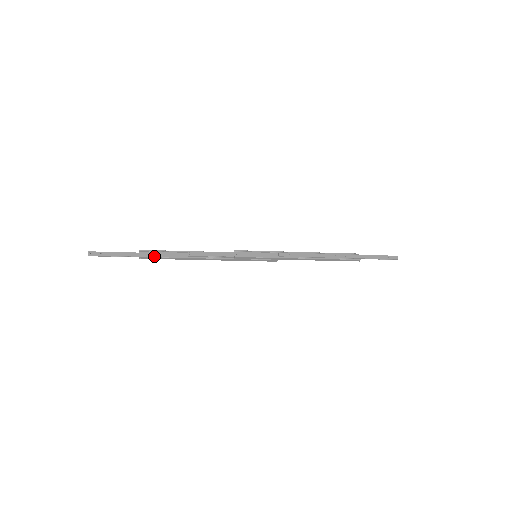
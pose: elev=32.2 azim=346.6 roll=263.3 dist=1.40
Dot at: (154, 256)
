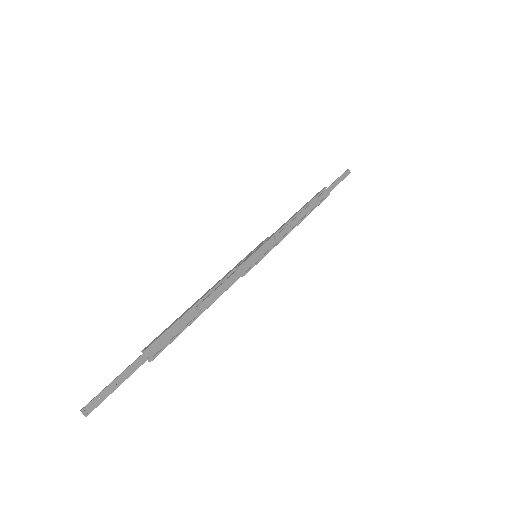
Dot at: (166, 345)
